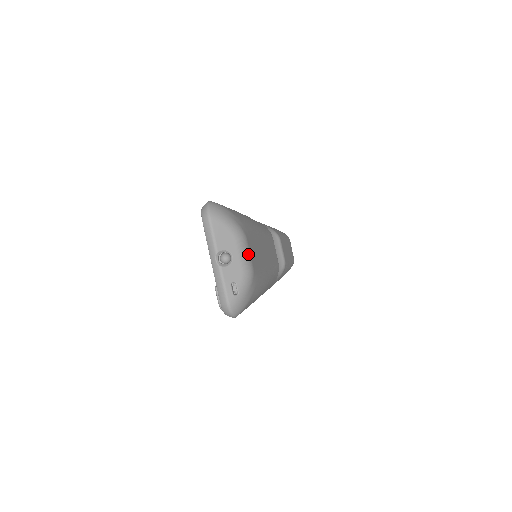
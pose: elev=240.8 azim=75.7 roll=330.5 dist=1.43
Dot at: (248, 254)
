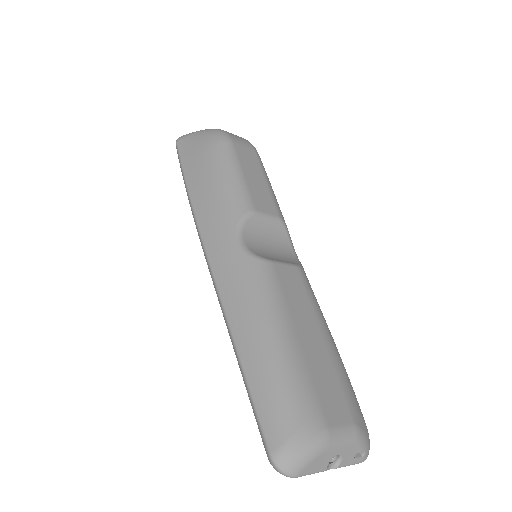
Dot at: (343, 432)
